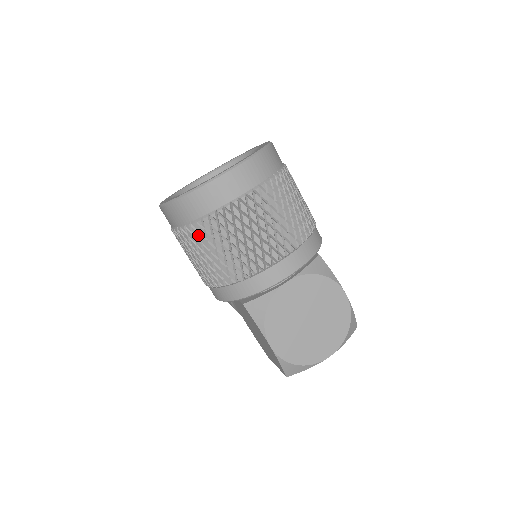
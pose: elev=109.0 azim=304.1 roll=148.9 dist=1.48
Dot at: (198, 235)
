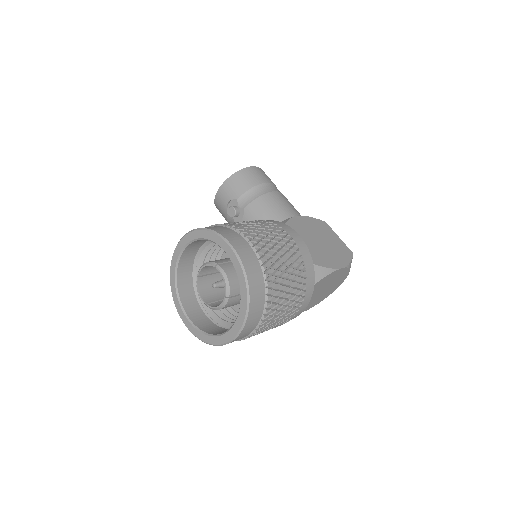
Dot at: occluded
